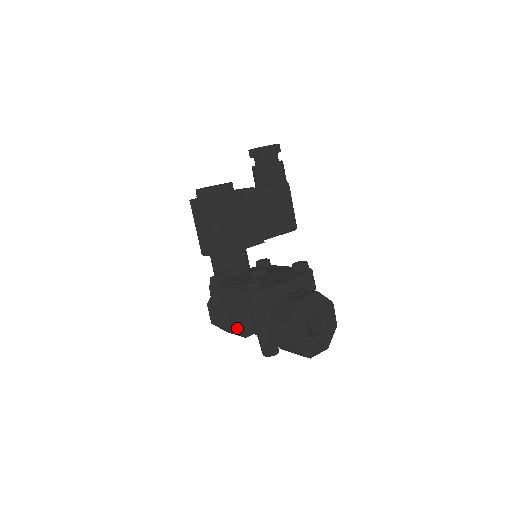
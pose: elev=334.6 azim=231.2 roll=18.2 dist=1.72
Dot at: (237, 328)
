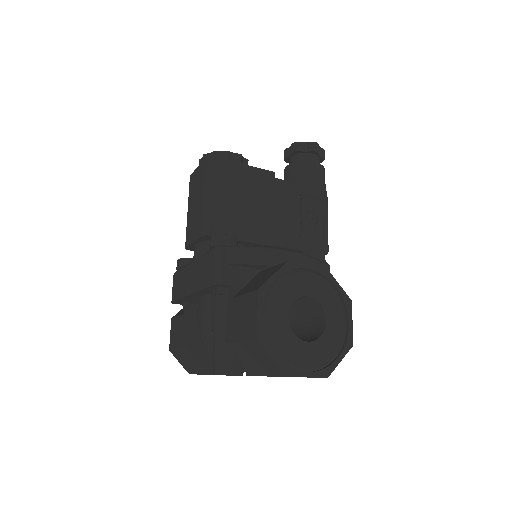
Dot at: (198, 352)
